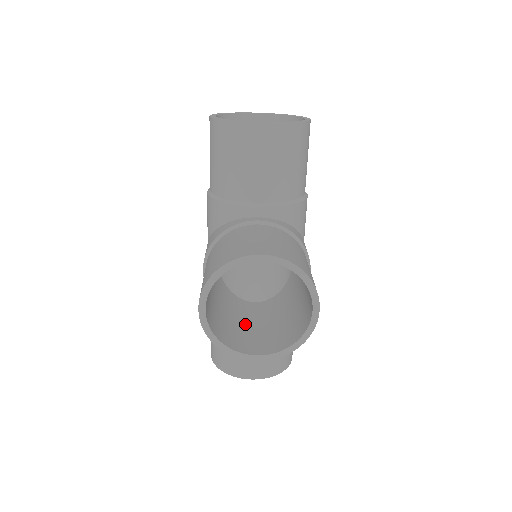
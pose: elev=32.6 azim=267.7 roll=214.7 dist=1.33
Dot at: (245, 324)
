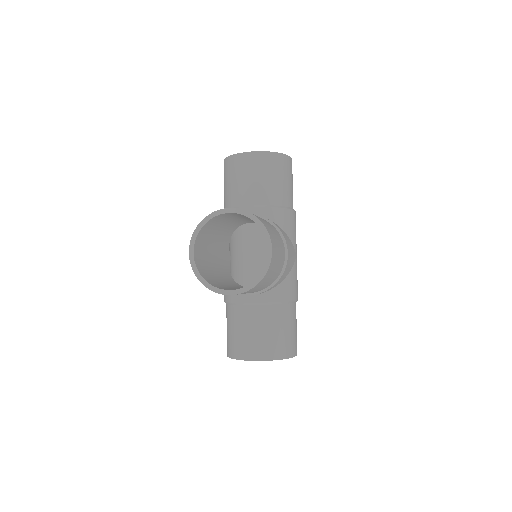
Dot at: (234, 288)
